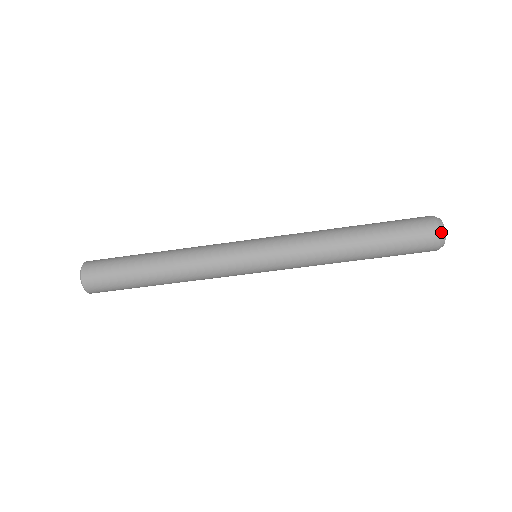
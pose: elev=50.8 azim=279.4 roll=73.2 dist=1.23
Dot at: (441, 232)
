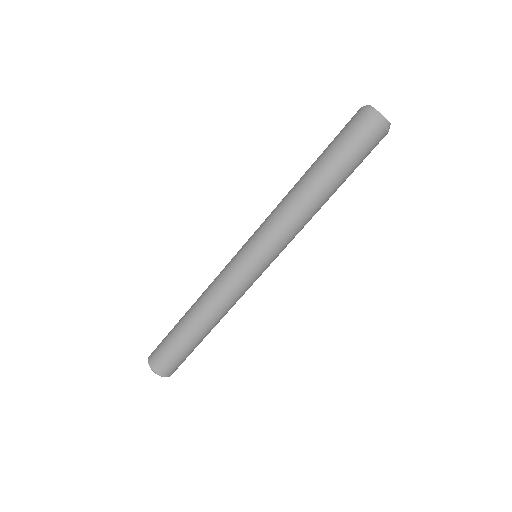
Dot at: (379, 119)
